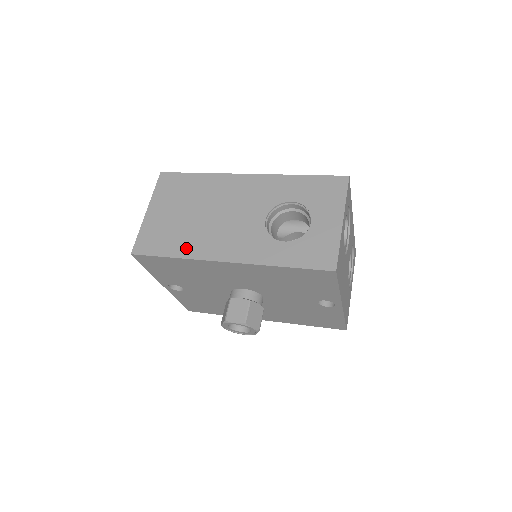
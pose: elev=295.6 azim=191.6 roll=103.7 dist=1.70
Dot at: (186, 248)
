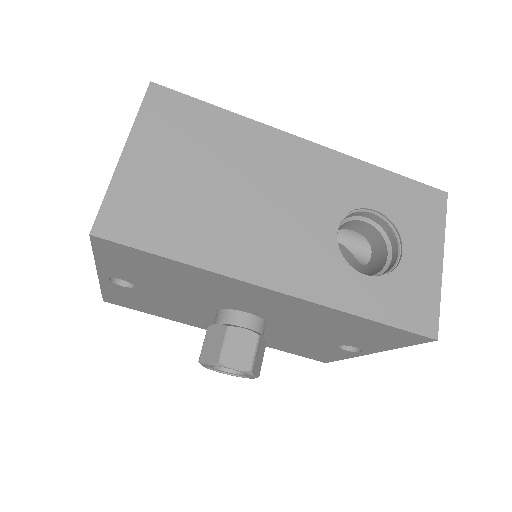
Dot at: (205, 248)
